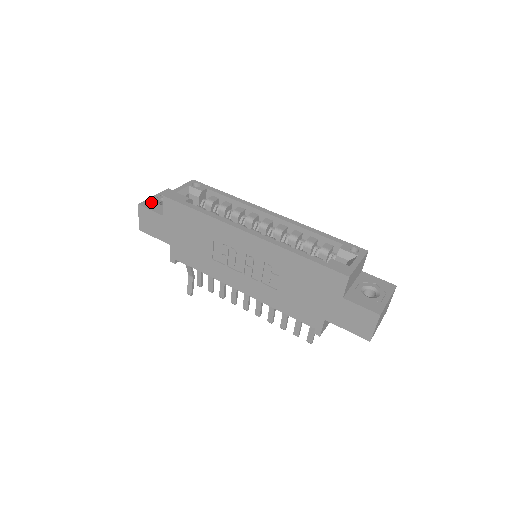
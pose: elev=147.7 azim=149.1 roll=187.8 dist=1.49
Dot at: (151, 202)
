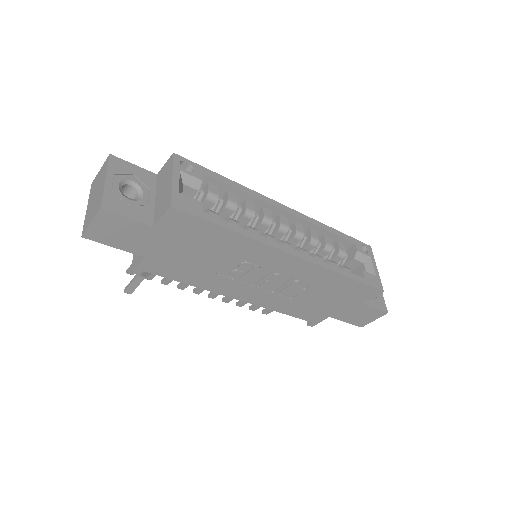
Dot at: (115, 197)
